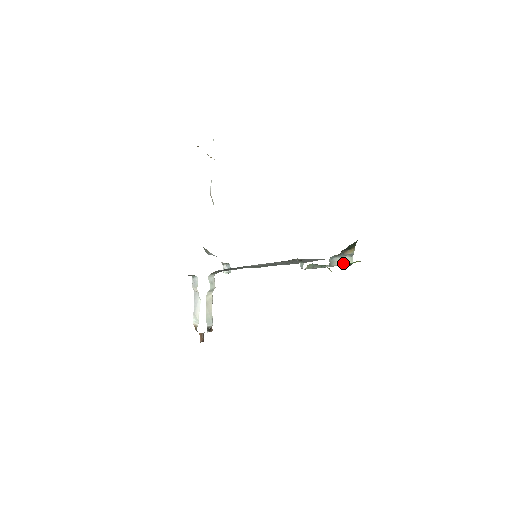
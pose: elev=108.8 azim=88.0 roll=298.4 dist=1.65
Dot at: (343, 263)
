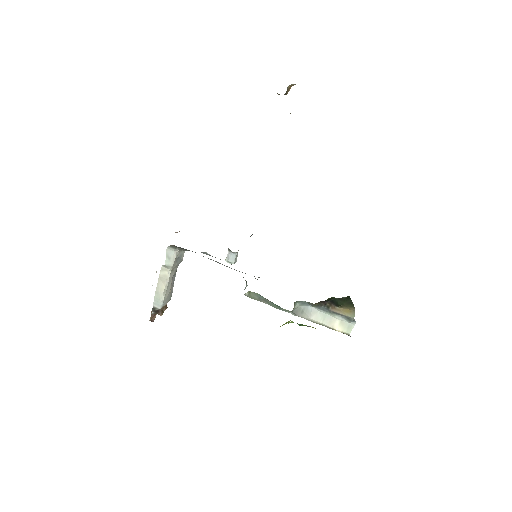
Dot at: (327, 323)
